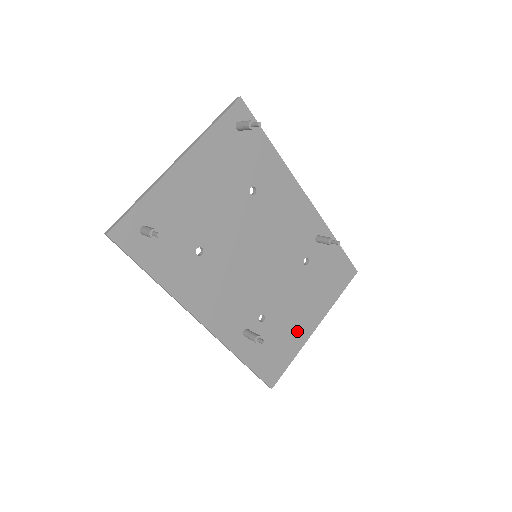
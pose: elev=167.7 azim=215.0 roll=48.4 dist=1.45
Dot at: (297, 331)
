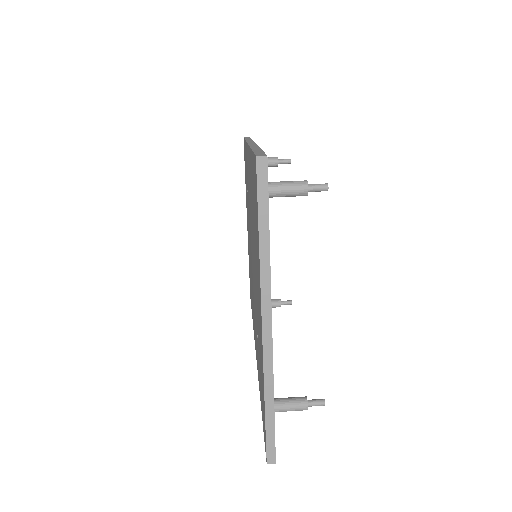
Dot at: occluded
